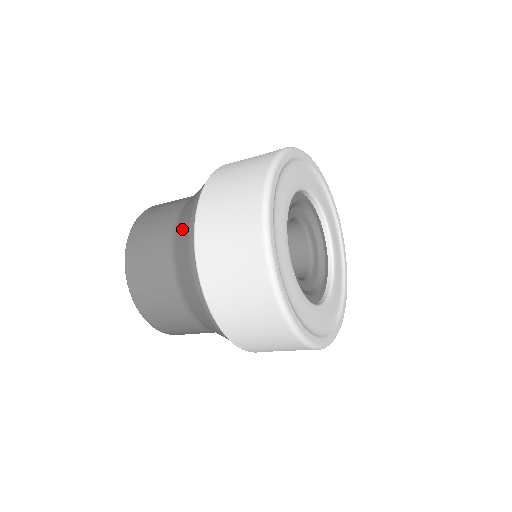
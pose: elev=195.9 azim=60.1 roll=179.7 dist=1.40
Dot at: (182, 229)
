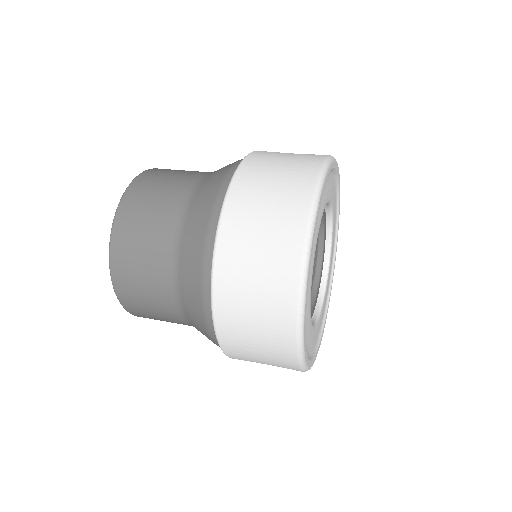
Dot at: (190, 250)
